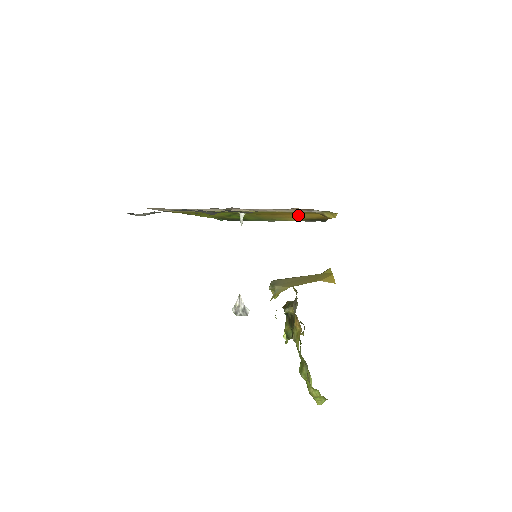
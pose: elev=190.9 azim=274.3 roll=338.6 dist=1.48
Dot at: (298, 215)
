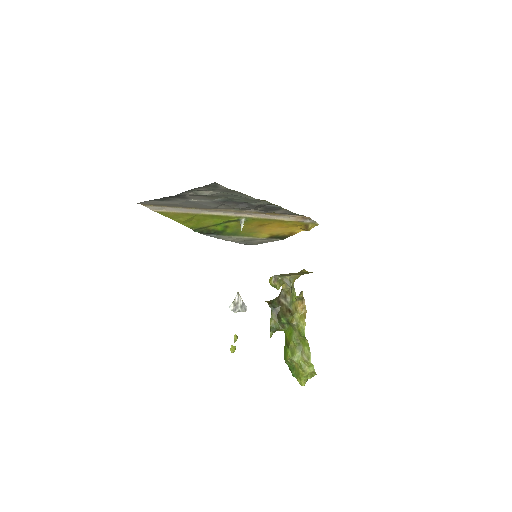
Dot at: (276, 229)
